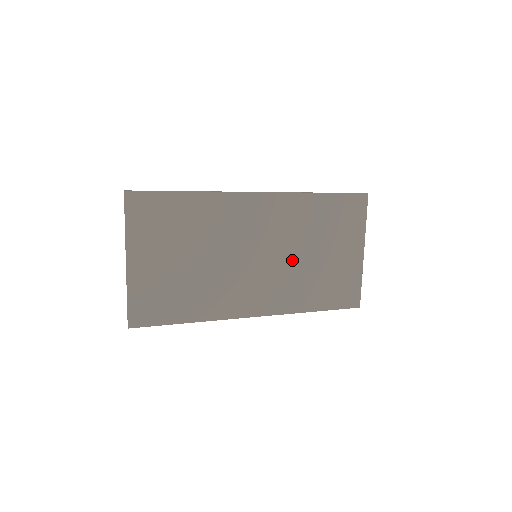
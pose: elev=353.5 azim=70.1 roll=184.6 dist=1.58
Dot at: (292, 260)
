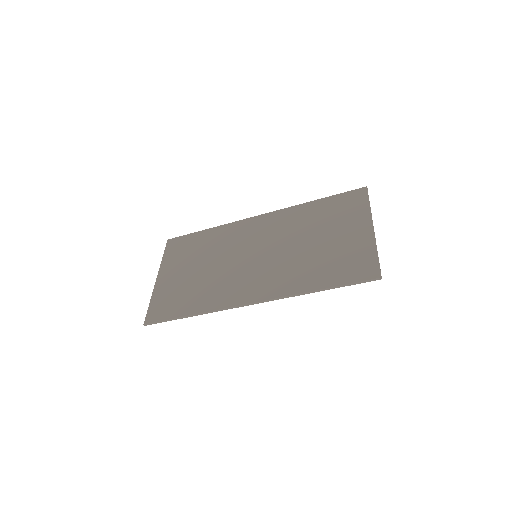
Dot at: (290, 251)
